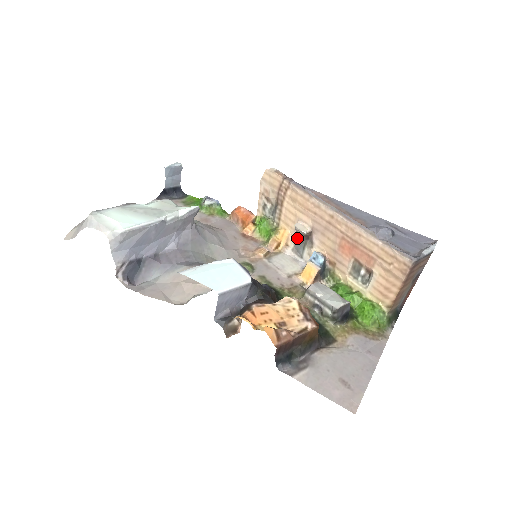
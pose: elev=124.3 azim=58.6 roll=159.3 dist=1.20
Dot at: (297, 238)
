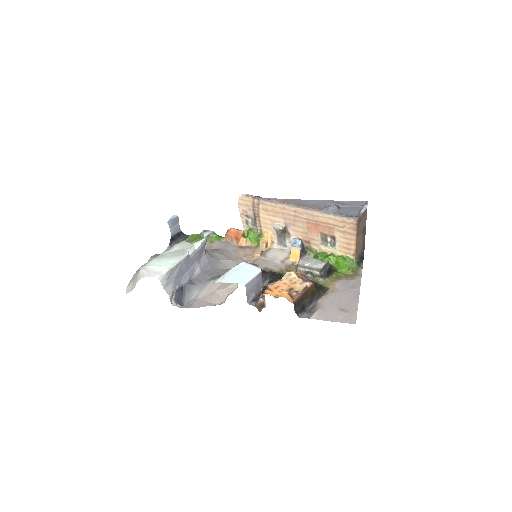
Dot at: (278, 235)
